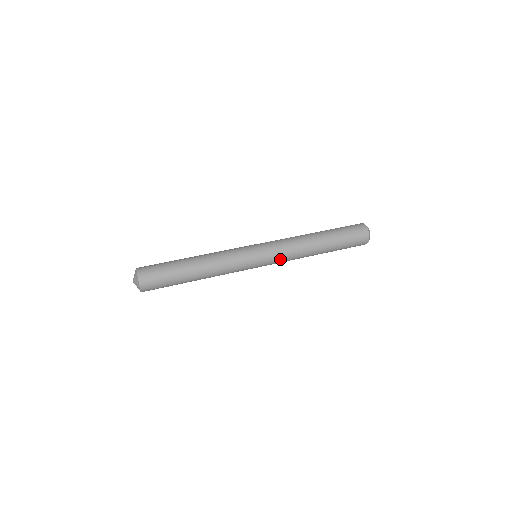
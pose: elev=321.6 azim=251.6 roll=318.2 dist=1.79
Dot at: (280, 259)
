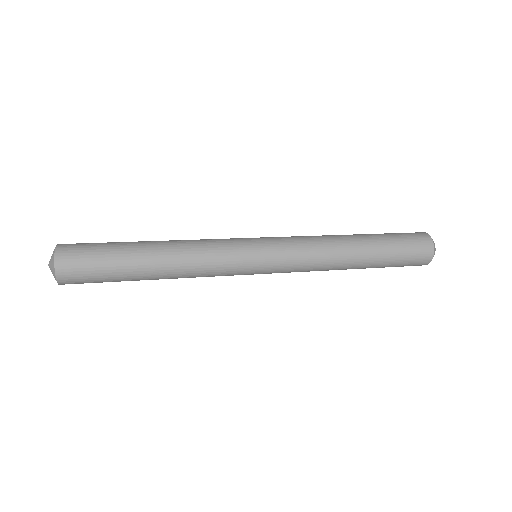
Dot at: (291, 271)
